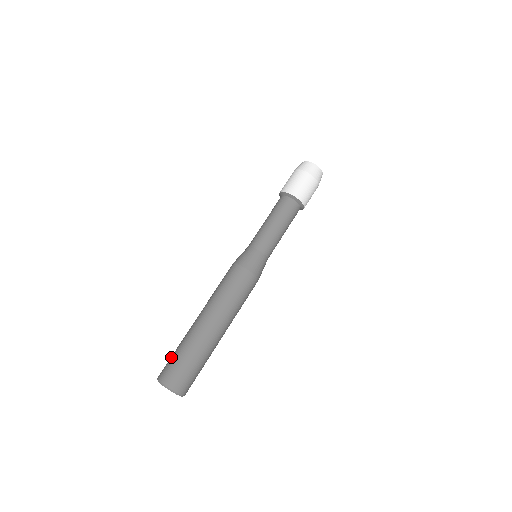
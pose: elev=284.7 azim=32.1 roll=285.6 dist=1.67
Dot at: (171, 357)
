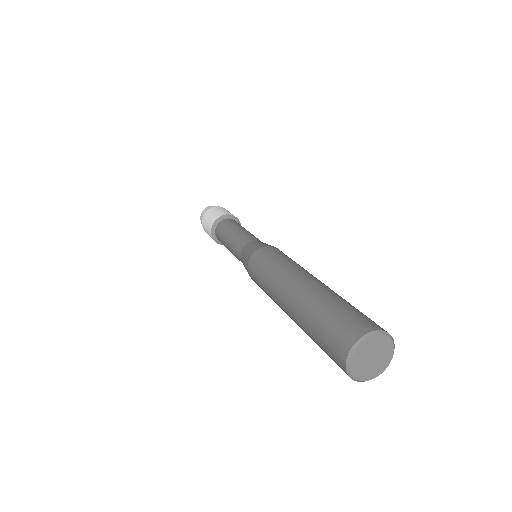
Dot at: occluded
